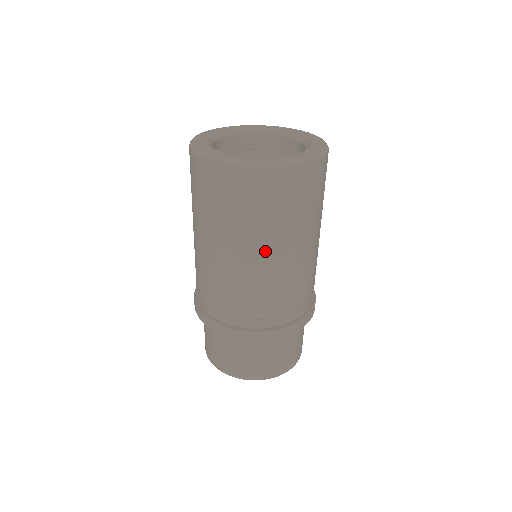
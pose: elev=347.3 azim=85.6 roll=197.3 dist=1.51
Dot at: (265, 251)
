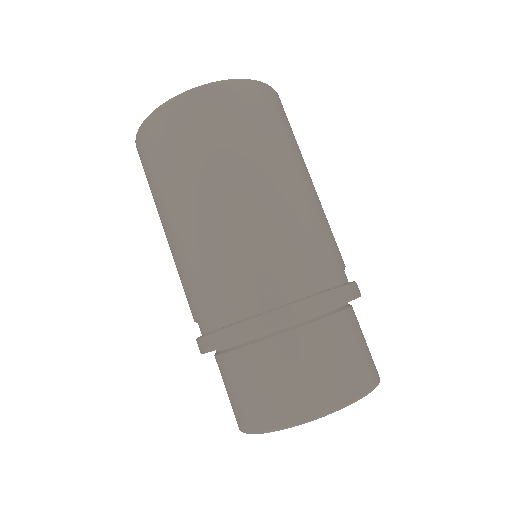
Dot at: (281, 174)
